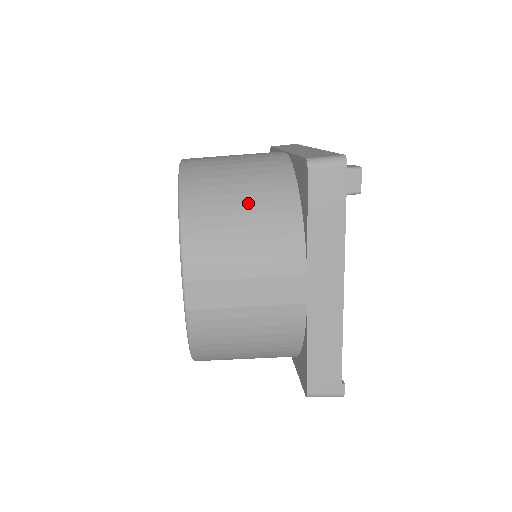
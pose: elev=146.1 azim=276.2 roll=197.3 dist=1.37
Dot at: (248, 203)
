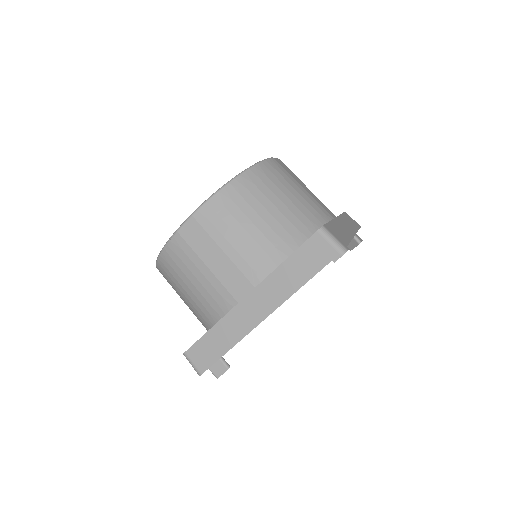
Dot at: (186, 301)
